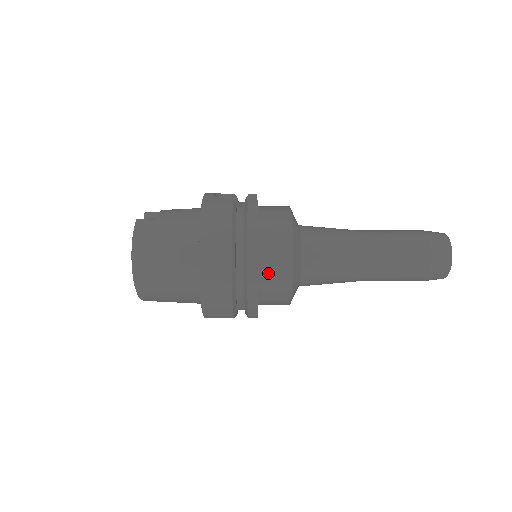
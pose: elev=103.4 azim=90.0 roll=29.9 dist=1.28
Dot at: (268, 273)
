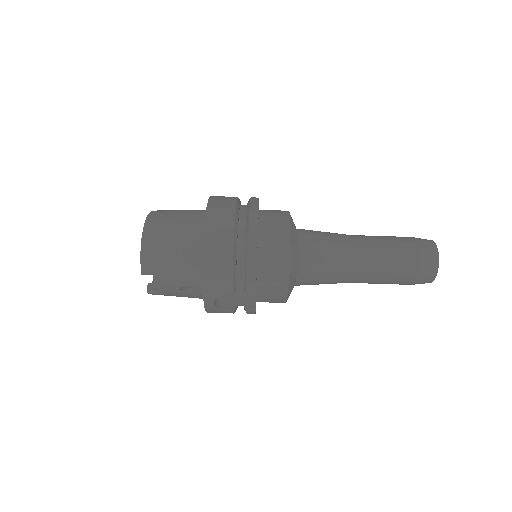
Dot at: (268, 227)
